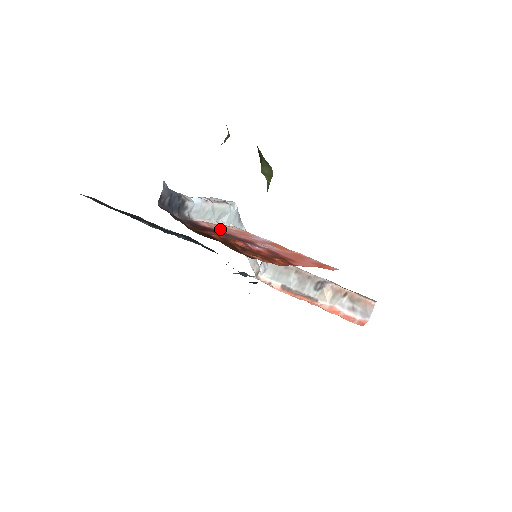
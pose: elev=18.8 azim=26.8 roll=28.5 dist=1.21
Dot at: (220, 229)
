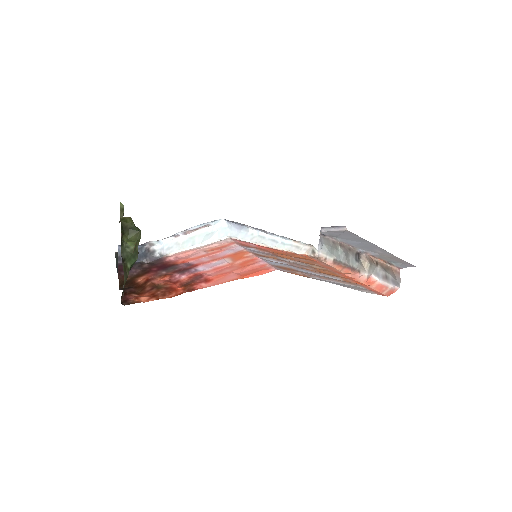
Dot at: (182, 258)
